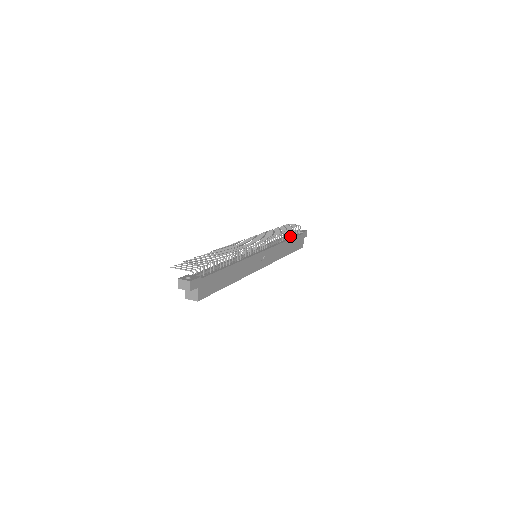
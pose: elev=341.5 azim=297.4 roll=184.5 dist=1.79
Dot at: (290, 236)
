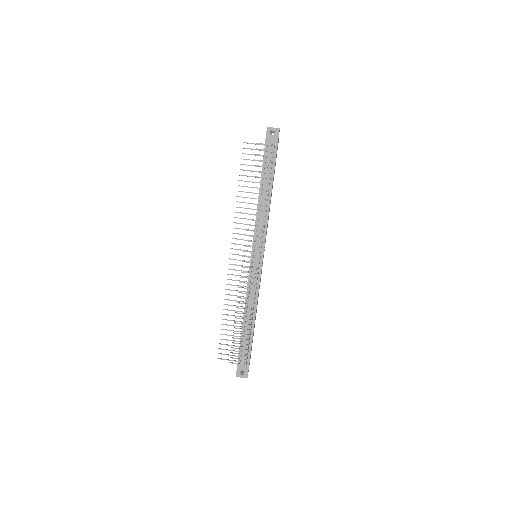
Dot at: occluded
